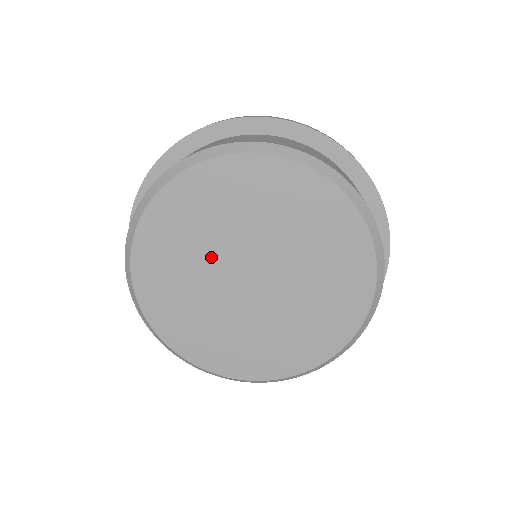
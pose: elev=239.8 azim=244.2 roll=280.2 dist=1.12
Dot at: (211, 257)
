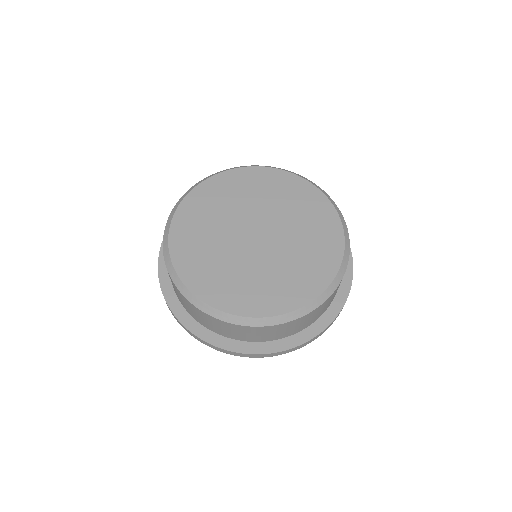
Dot at: (239, 212)
